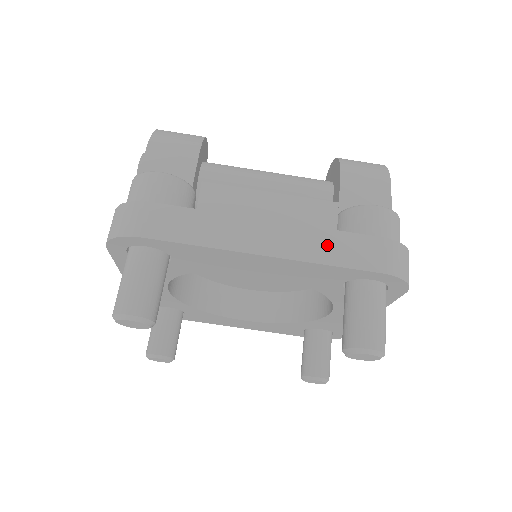
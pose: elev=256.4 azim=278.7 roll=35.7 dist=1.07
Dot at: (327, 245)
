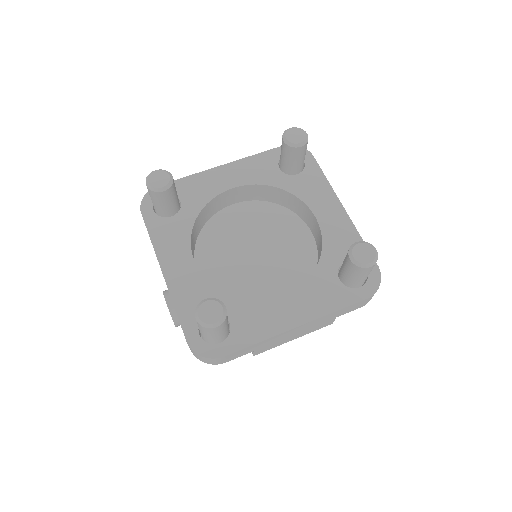
Dot at: occluded
